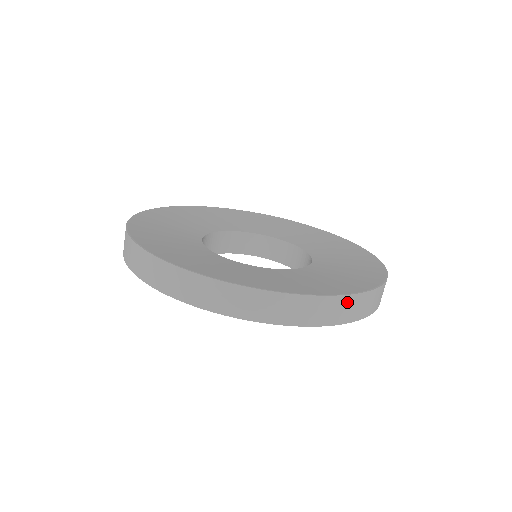
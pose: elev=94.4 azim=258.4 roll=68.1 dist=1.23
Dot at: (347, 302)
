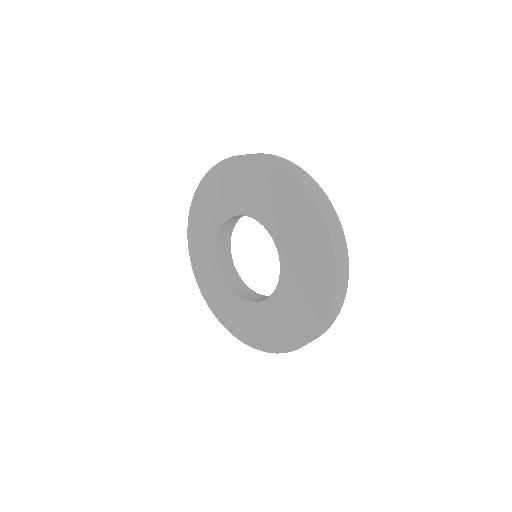
Dot at: (332, 213)
